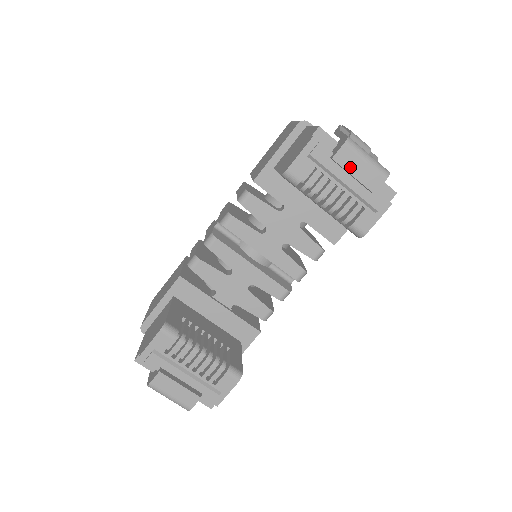
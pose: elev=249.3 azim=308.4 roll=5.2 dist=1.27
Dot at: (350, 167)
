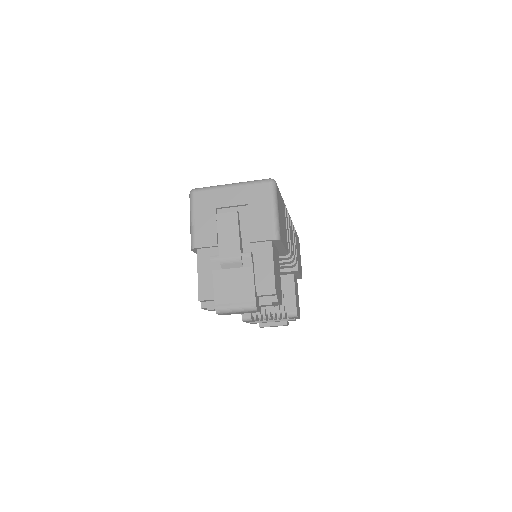
Dot at: occluded
